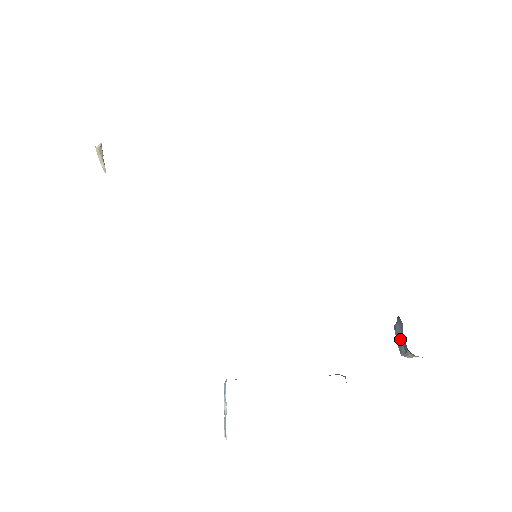
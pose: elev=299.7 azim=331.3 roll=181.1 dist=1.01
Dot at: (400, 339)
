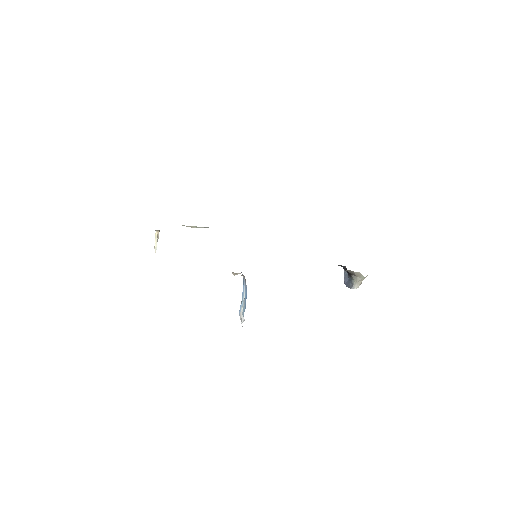
Dot at: (348, 283)
